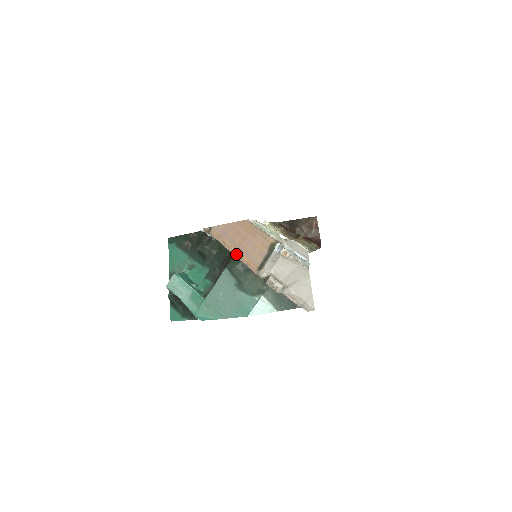
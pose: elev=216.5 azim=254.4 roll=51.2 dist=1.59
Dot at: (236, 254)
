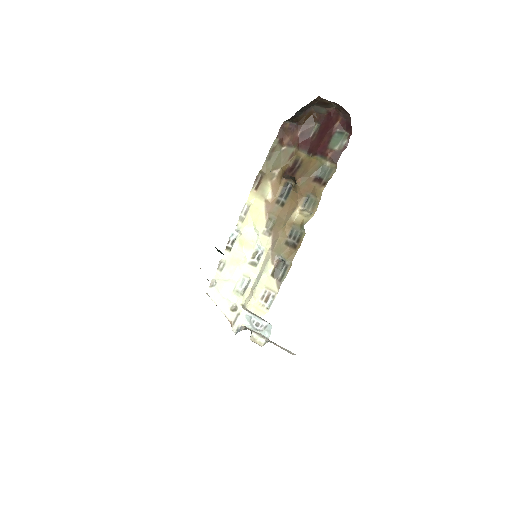
Dot at: occluded
